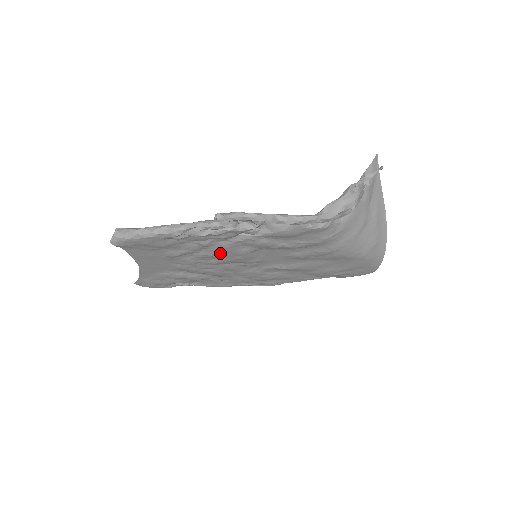
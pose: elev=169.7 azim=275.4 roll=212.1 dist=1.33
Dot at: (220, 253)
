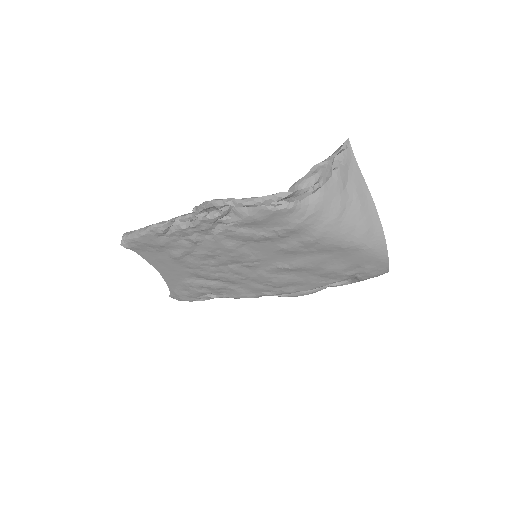
Dot at: (213, 250)
